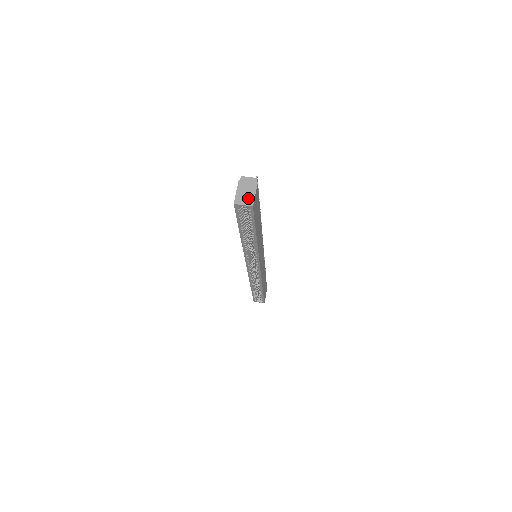
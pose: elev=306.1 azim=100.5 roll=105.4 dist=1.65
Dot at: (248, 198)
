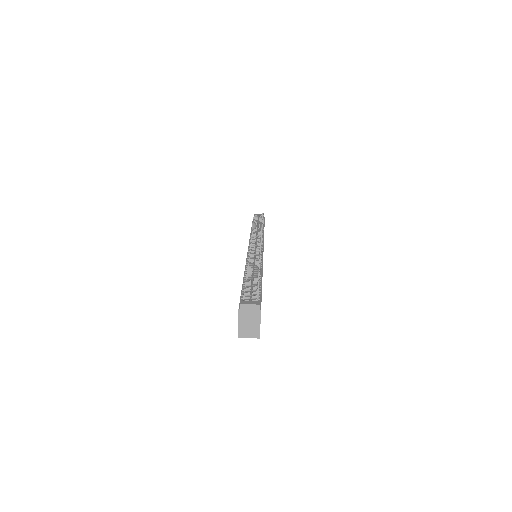
Dot at: (253, 330)
